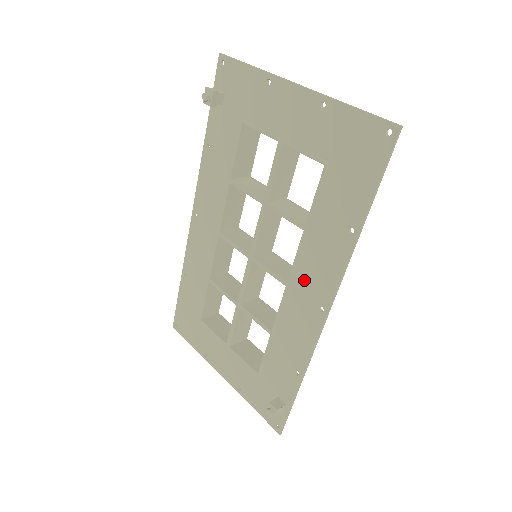
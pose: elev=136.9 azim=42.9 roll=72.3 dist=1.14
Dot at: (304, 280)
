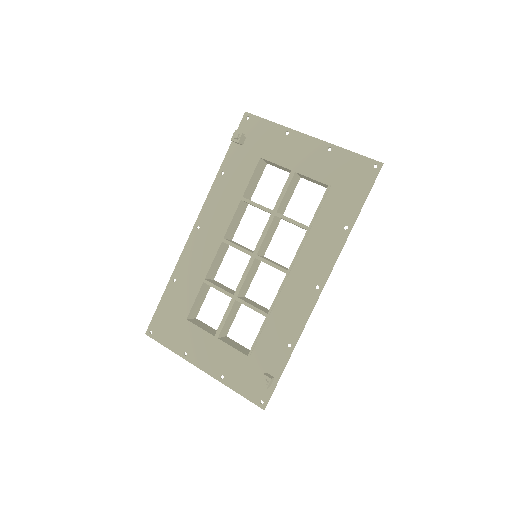
Dot at: (303, 267)
